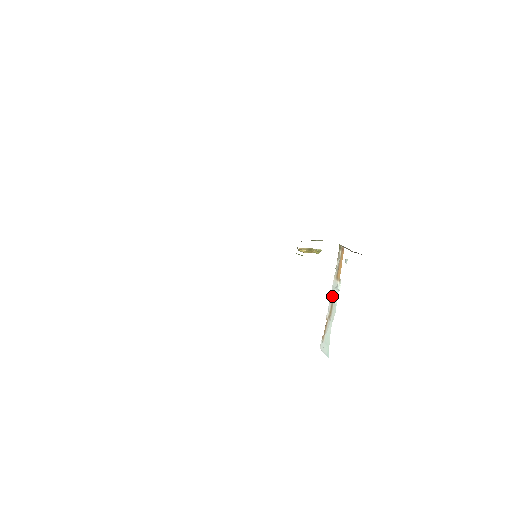
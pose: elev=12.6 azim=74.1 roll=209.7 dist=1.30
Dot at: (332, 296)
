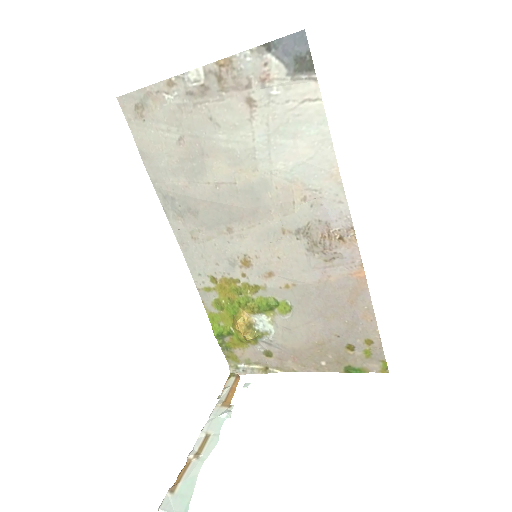
Dot at: (210, 426)
